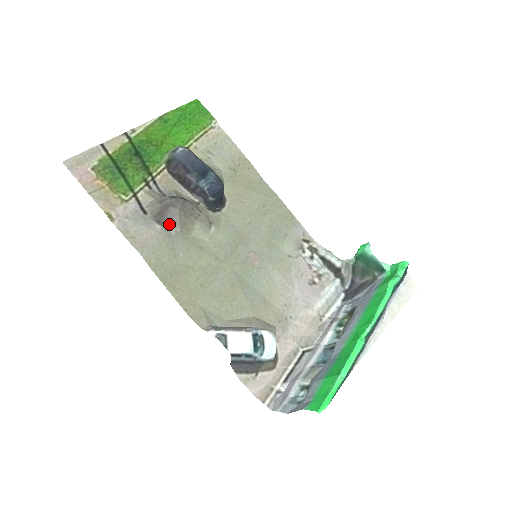
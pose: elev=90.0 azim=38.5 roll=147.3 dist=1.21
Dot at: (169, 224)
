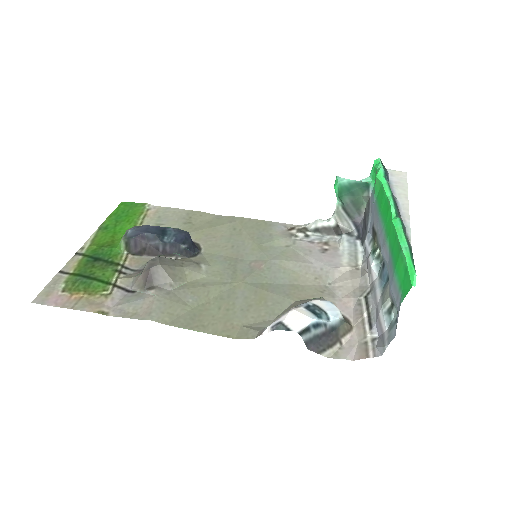
Dot at: (160, 284)
